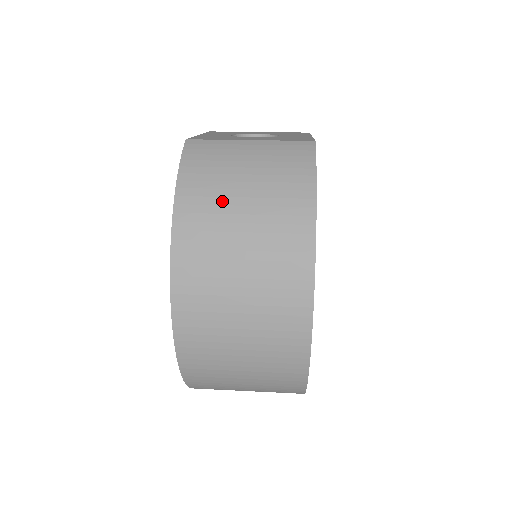
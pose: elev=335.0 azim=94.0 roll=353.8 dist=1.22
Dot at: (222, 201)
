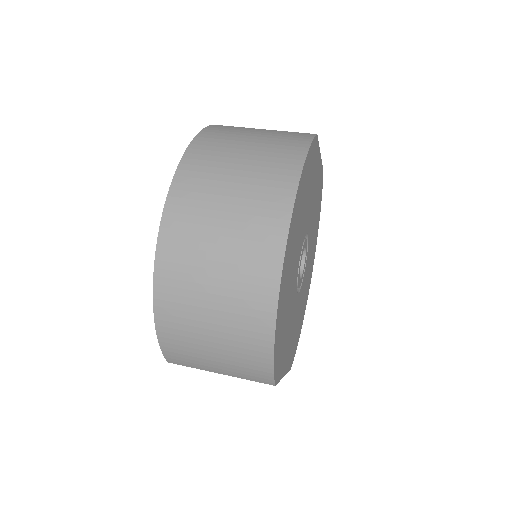
Dot at: (227, 150)
